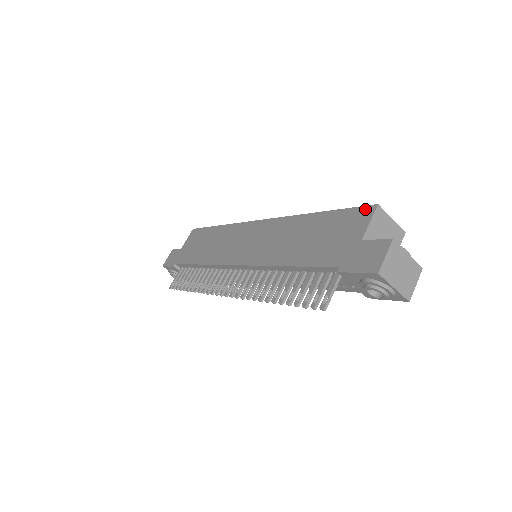
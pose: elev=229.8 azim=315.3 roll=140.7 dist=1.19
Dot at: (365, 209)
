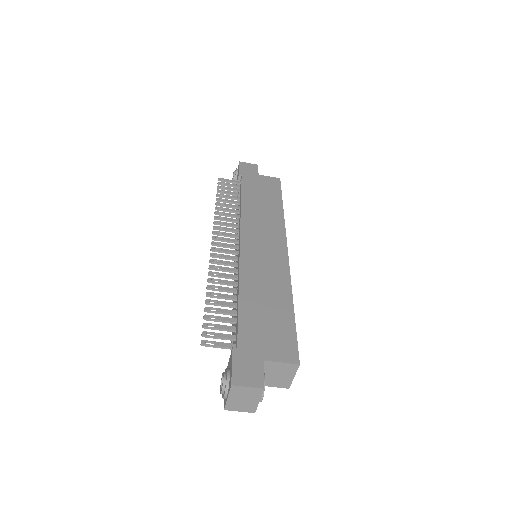
Dot at: (295, 354)
